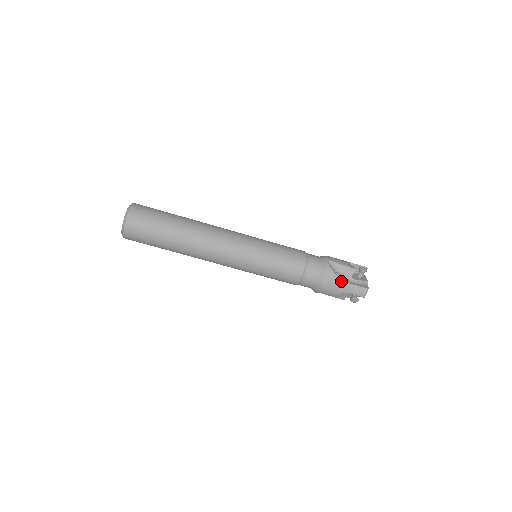
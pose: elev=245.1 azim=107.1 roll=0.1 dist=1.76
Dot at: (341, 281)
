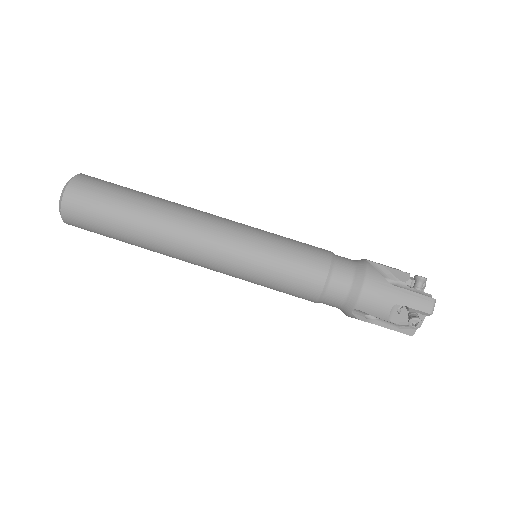
Dot at: (390, 284)
